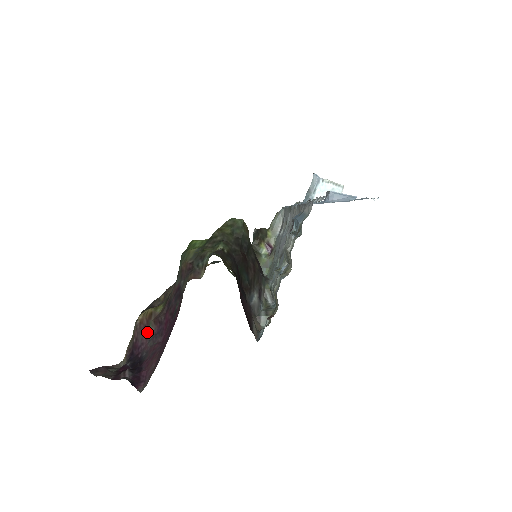
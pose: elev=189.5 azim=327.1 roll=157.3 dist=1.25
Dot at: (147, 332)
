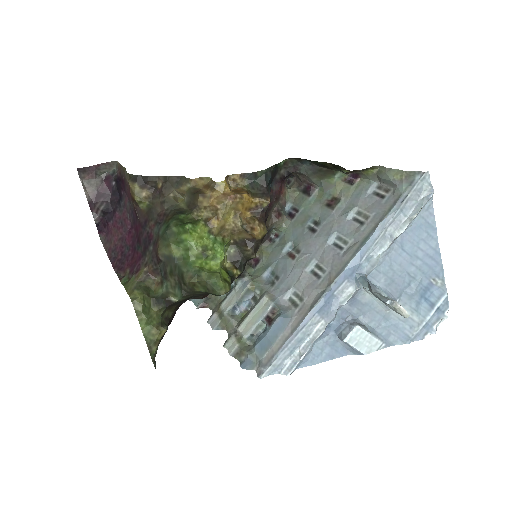
Dot at: (130, 197)
